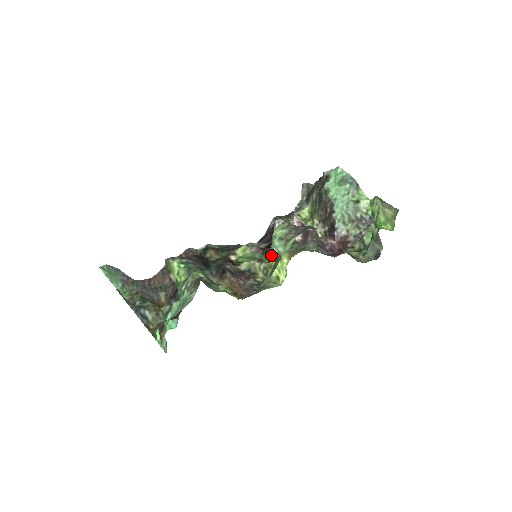
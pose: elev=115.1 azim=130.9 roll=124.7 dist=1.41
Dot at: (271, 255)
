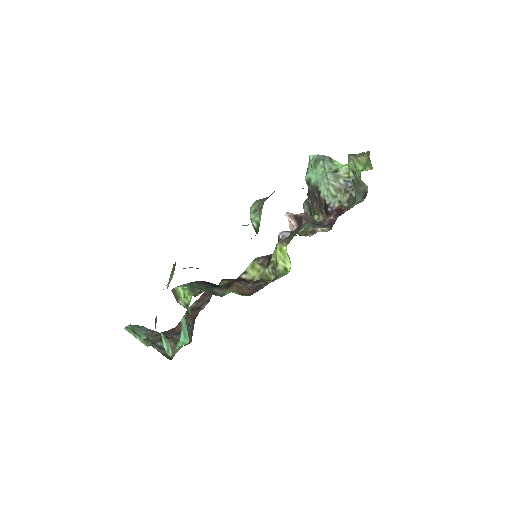
Dot at: (274, 253)
